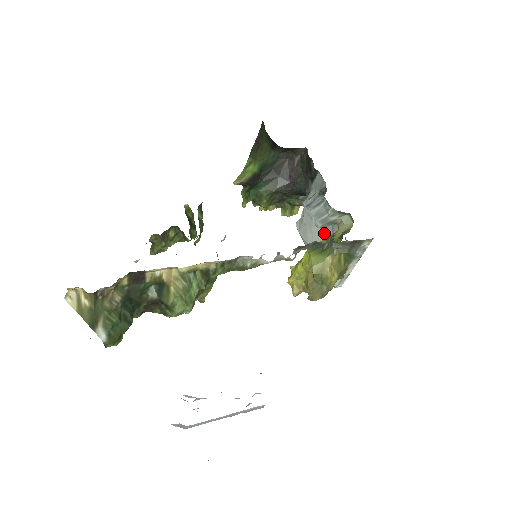
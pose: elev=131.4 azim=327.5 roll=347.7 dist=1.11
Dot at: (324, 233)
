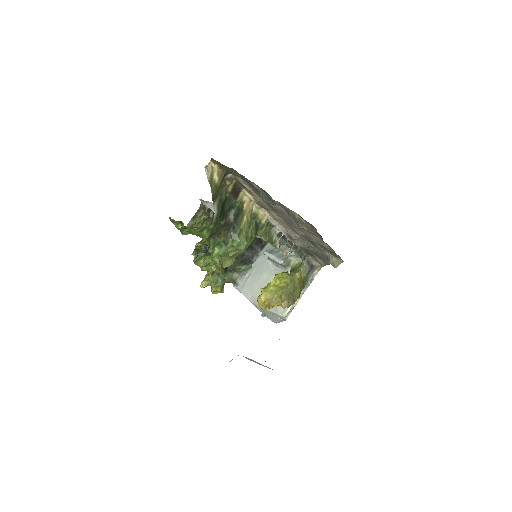
Dot at: occluded
